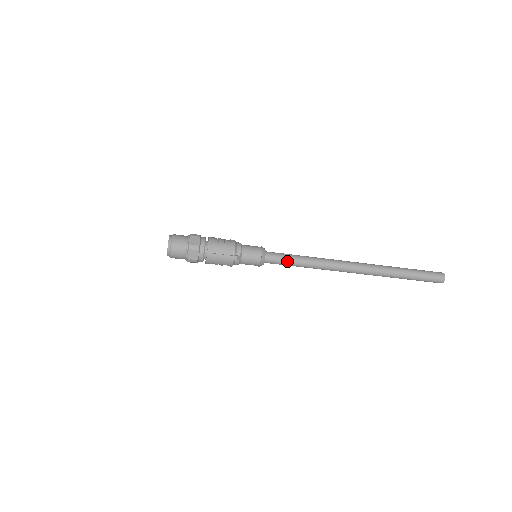
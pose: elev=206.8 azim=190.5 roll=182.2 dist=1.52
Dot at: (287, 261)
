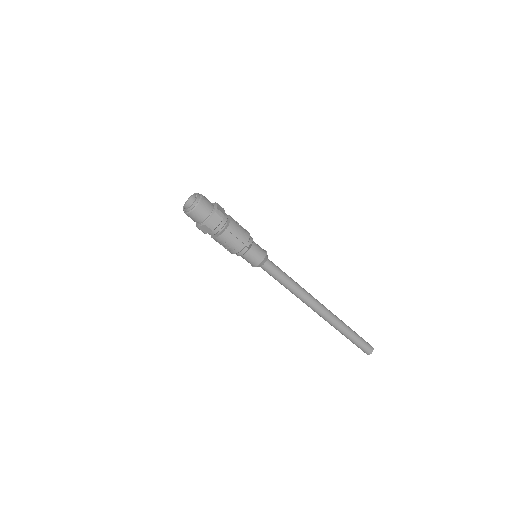
Dot at: (280, 273)
